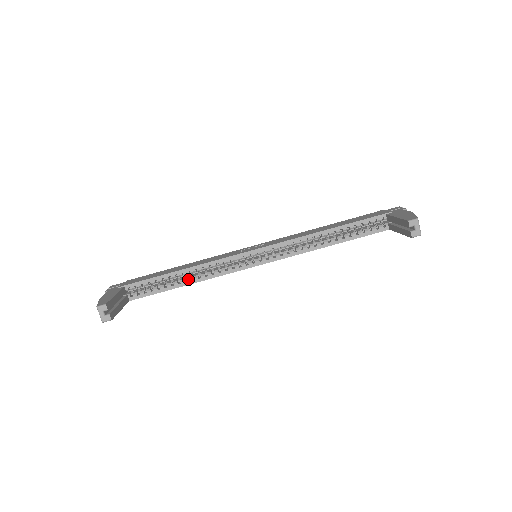
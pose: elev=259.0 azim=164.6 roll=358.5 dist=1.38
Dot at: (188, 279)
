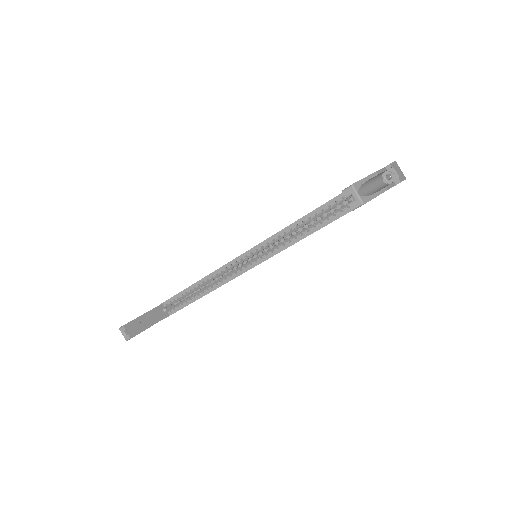
Dot at: (204, 289)
